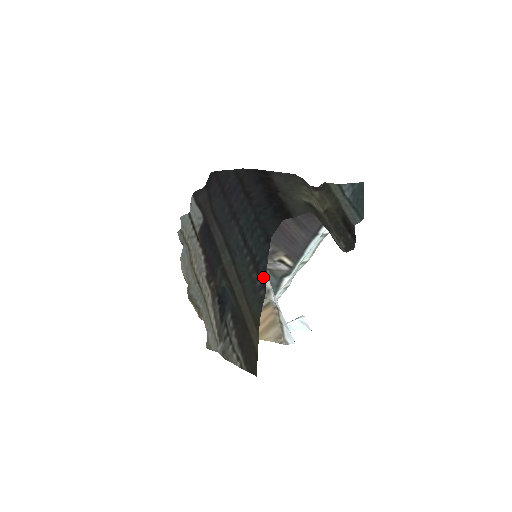
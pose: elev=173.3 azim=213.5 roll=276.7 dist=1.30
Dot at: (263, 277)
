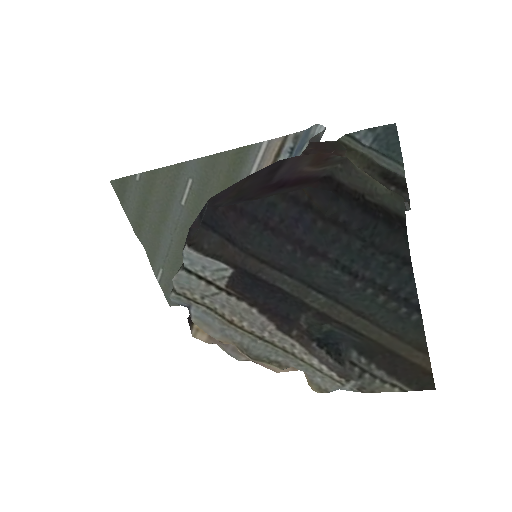
Dot at: (411, 302)
